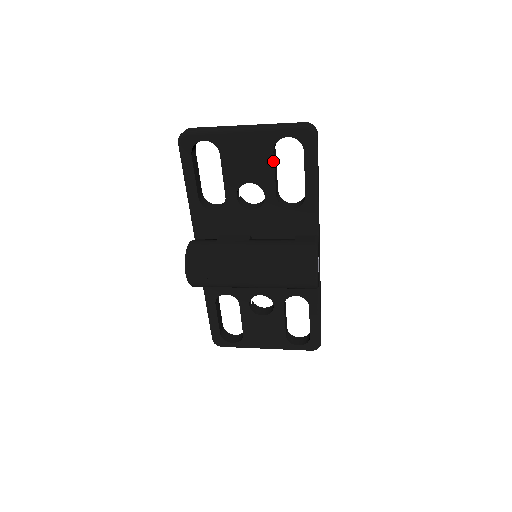
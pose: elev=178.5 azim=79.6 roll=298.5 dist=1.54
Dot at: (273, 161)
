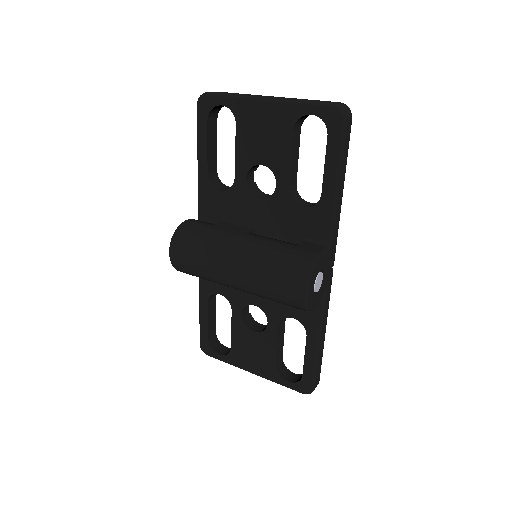
Dot at: (291, 142)
